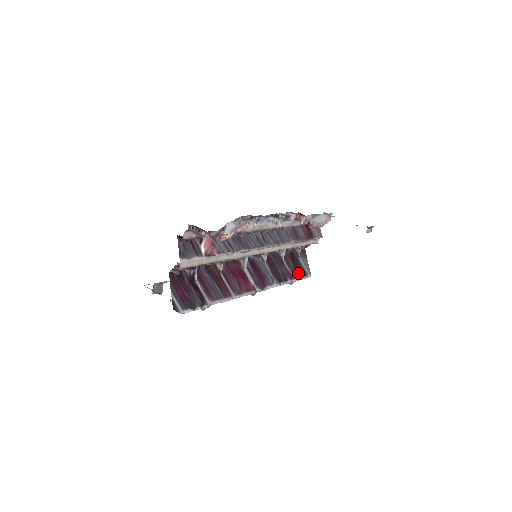
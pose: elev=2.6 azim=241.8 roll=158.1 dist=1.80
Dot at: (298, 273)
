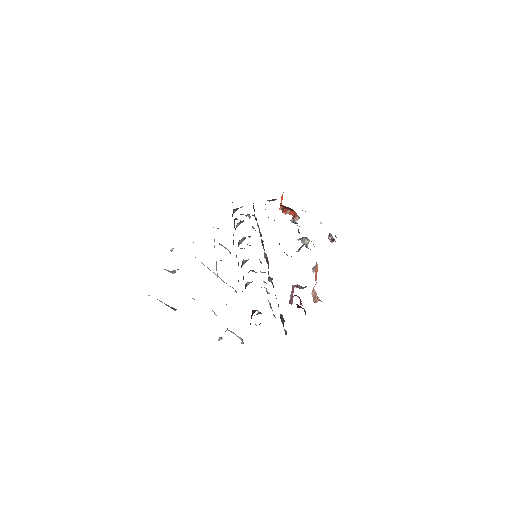
Dot at: occluded
